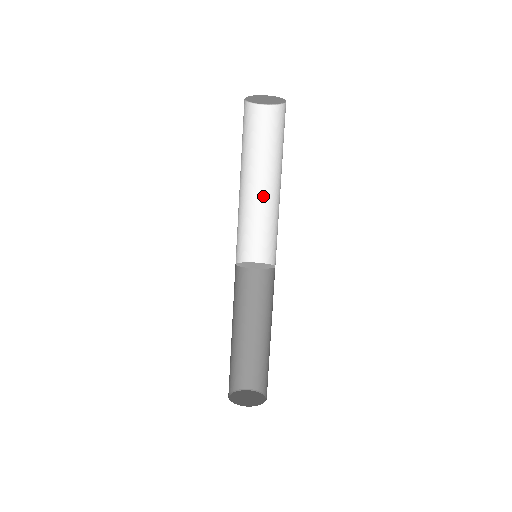
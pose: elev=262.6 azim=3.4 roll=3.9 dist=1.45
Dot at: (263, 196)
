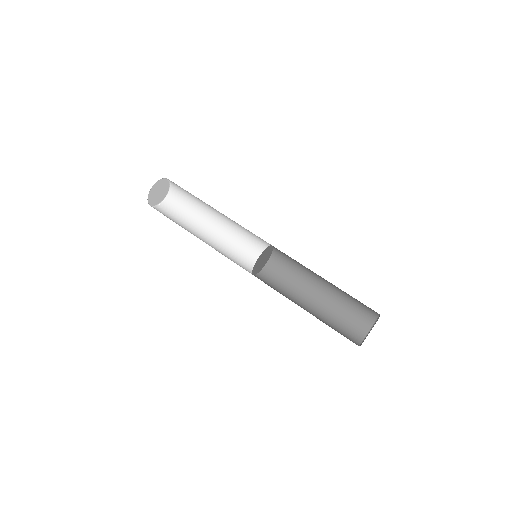
Dot at: (218, 237)
